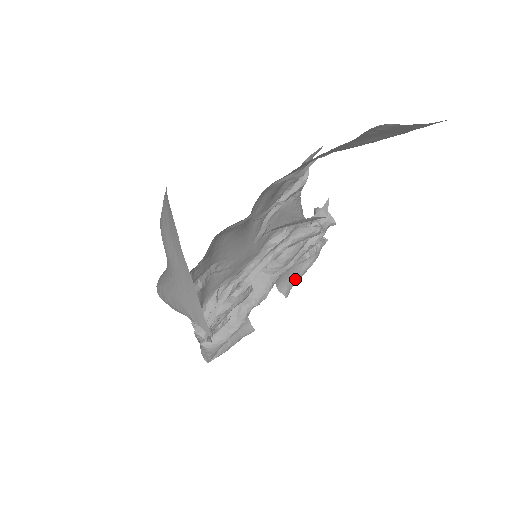
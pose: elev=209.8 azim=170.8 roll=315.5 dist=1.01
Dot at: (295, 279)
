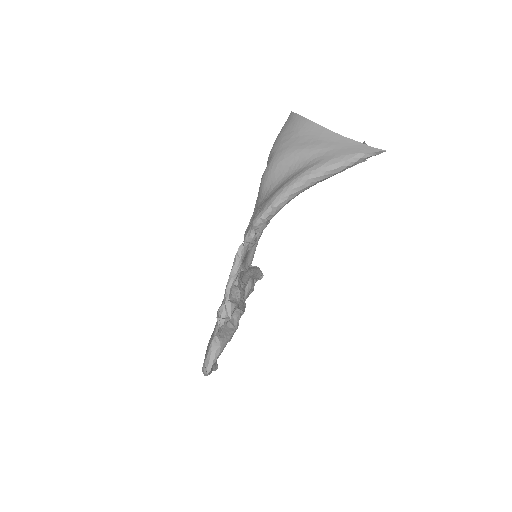
Dot at: occluded
